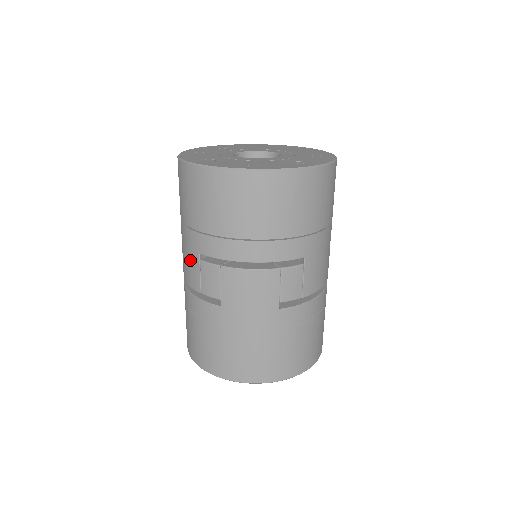
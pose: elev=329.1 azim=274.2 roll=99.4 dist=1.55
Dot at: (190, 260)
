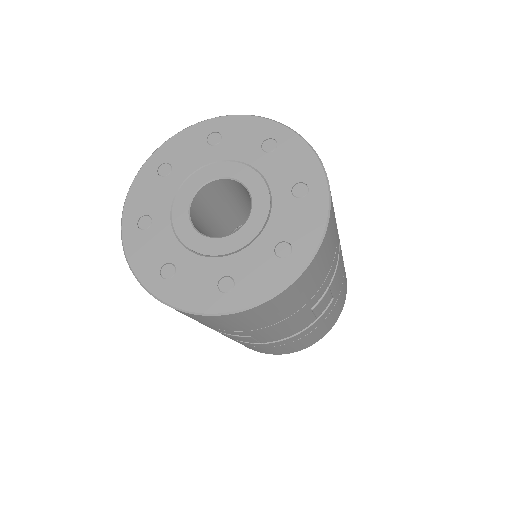
Dot at: occluded
